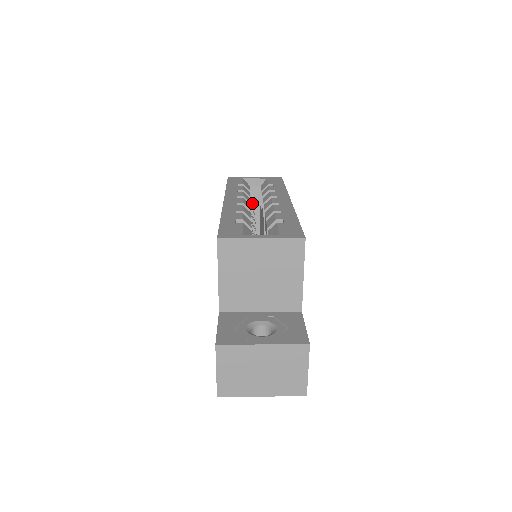
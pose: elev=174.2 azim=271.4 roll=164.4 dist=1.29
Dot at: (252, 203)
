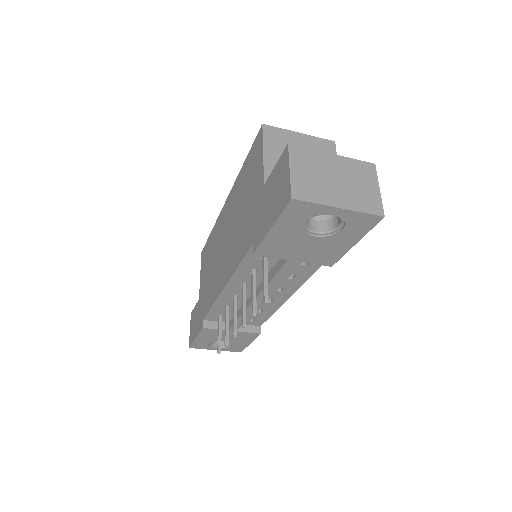
Dot at: occluded
